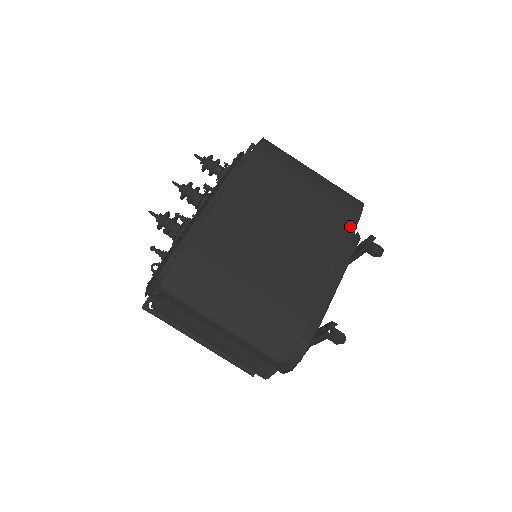
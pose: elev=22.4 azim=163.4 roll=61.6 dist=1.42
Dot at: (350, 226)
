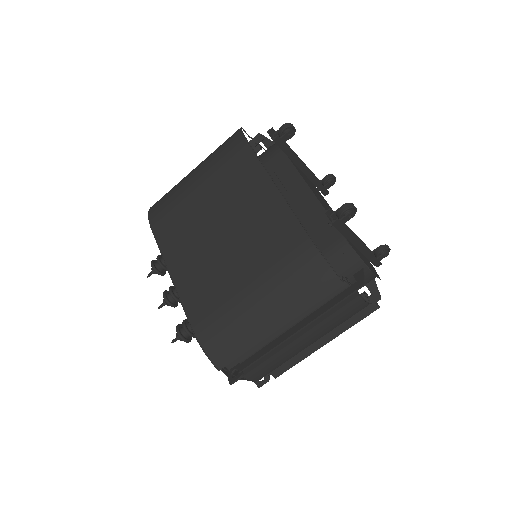
Dot at: (248, 153)
